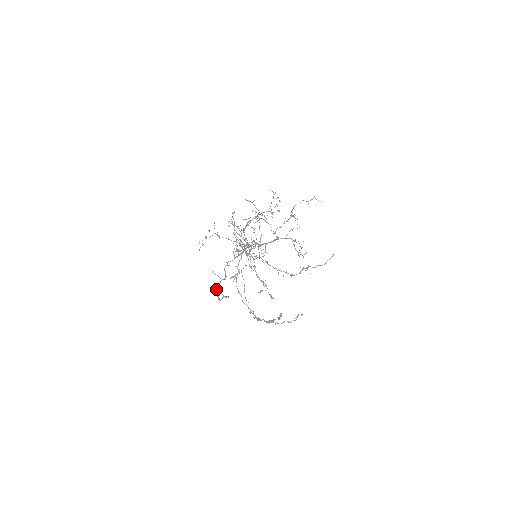
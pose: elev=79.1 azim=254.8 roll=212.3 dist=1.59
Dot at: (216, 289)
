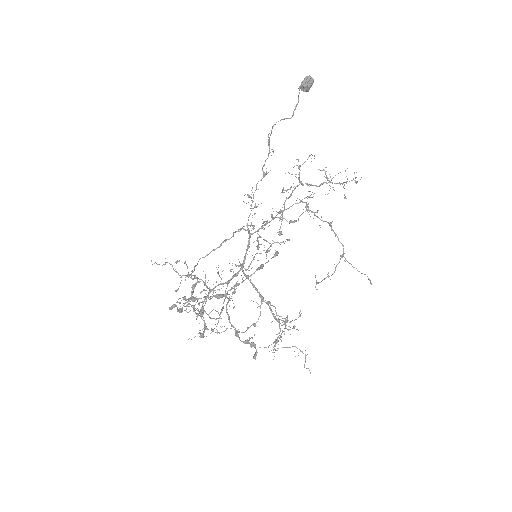
Dot at: (310, 78)
